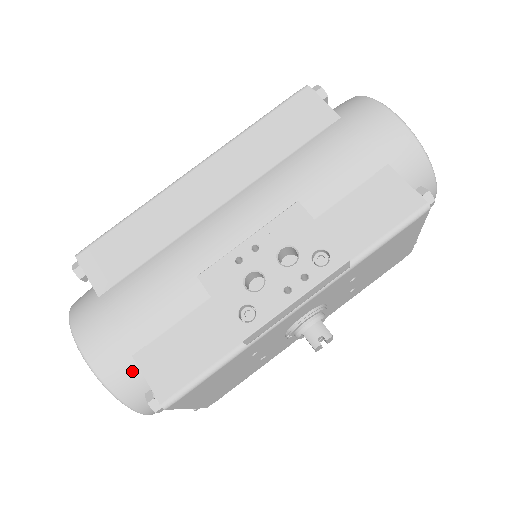
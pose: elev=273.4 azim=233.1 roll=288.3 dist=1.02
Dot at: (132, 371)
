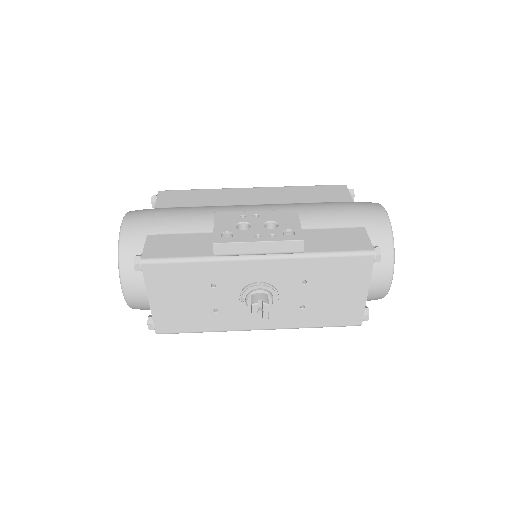
Dot at: (140, 243)
